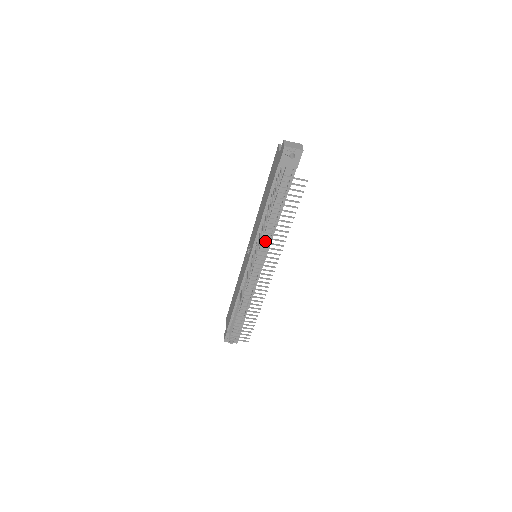
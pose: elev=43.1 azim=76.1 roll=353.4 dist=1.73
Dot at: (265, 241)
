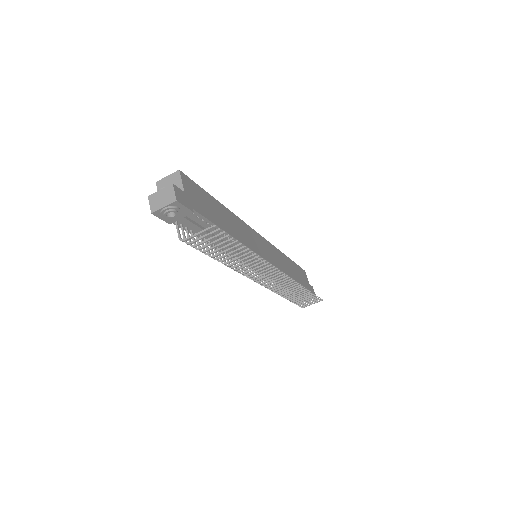
Dot at: (246, 255)
